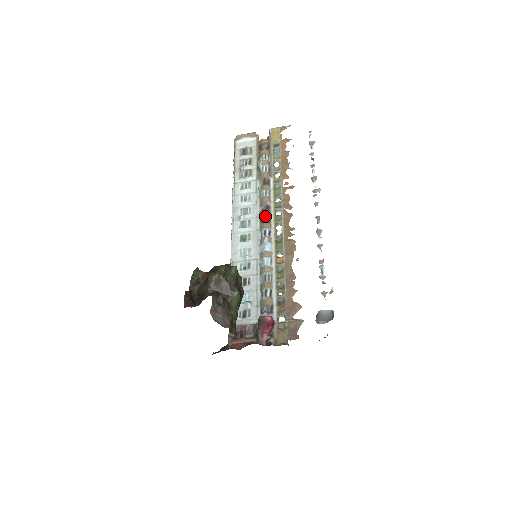
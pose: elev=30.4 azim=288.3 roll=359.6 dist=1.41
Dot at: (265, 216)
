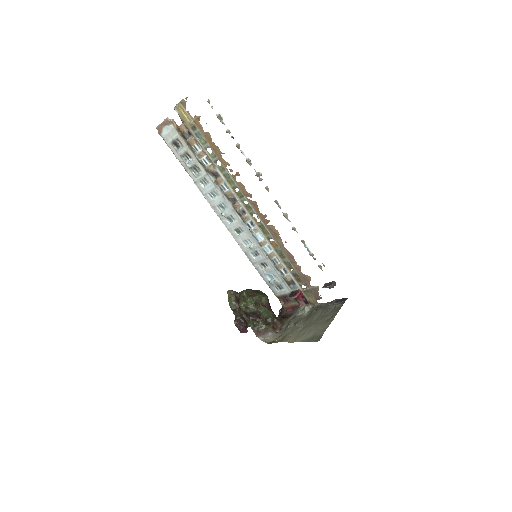
Dot at: (238, 212)
